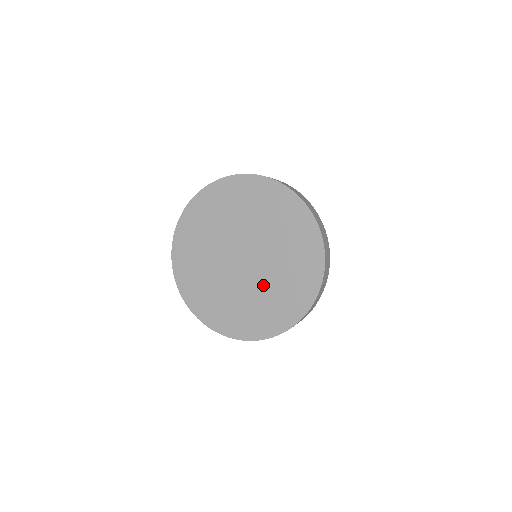
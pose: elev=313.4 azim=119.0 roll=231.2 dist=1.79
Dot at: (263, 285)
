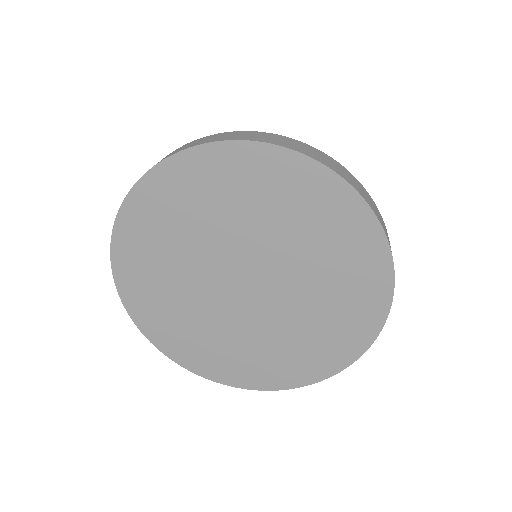
Dot at: (296, 311)
